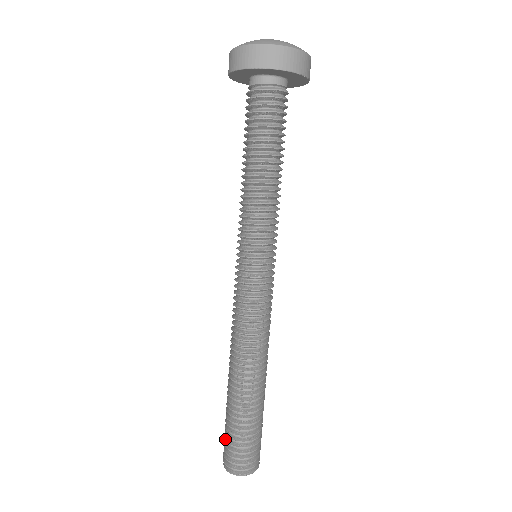
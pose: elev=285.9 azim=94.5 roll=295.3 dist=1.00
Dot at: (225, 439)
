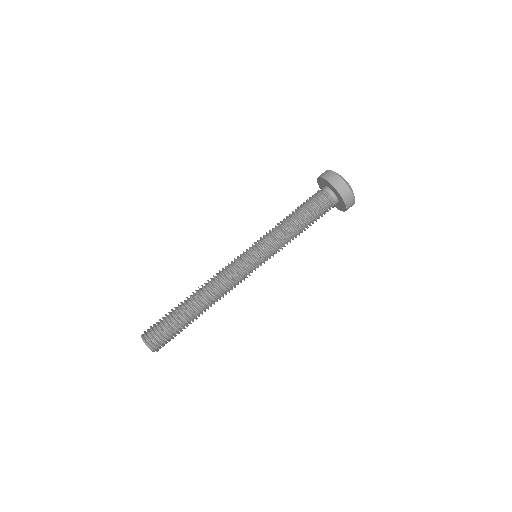
Dot at: occluded
